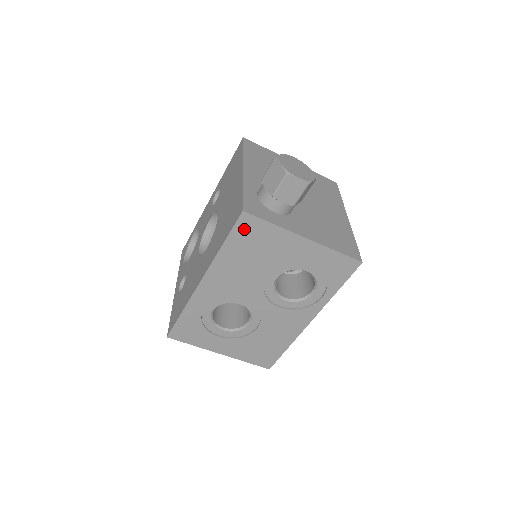
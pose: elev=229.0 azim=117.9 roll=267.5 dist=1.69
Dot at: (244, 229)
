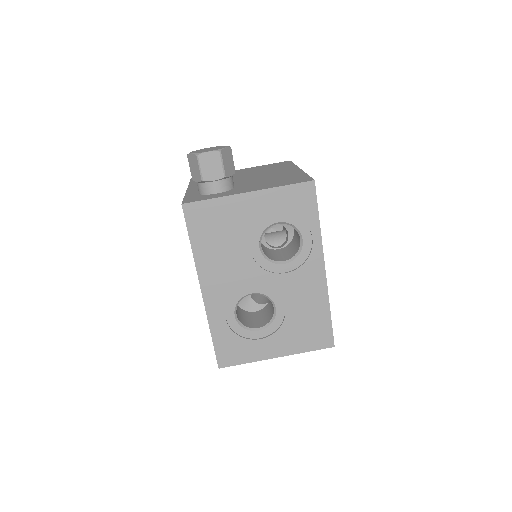
Dot at: (195, 219)
